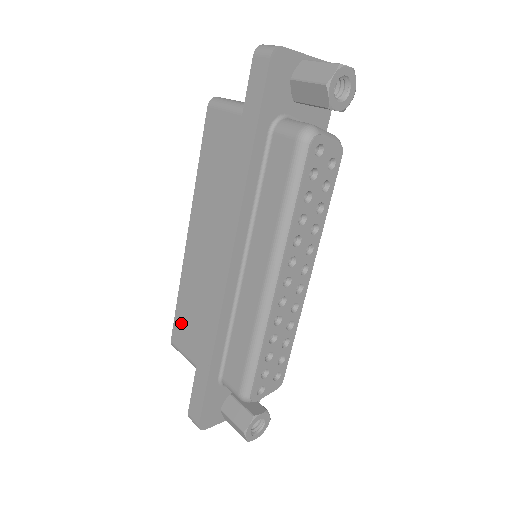
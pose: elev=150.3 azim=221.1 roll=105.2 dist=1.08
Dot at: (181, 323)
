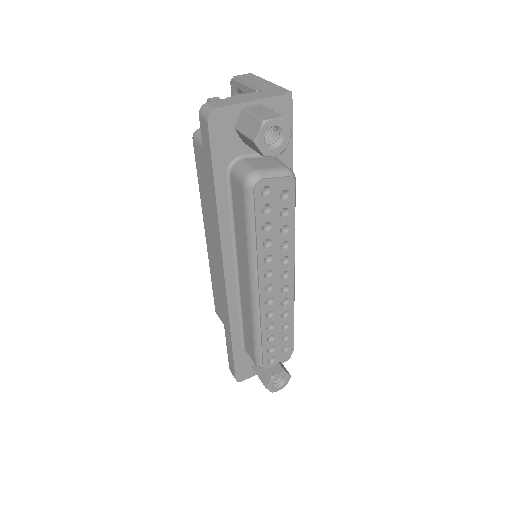
Dot at: (217, 301)
